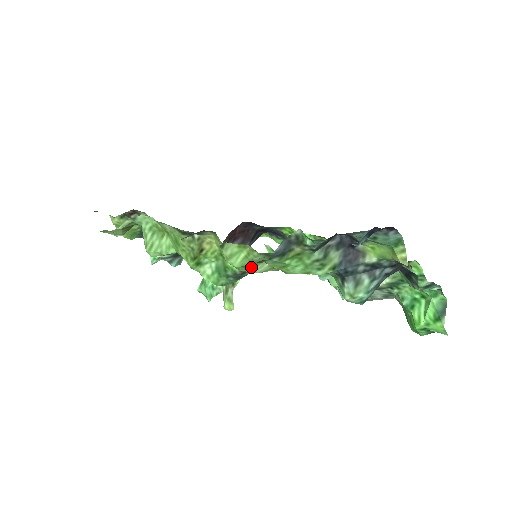
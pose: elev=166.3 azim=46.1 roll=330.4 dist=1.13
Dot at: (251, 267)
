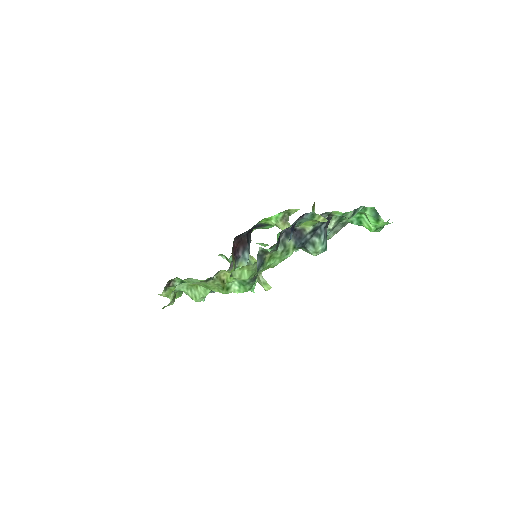
Dot at: (255, 273)
